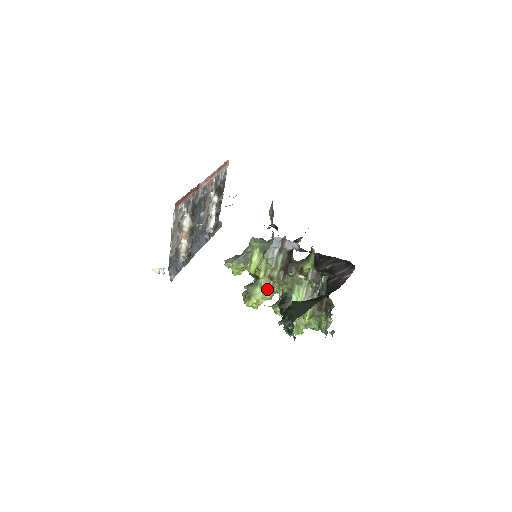
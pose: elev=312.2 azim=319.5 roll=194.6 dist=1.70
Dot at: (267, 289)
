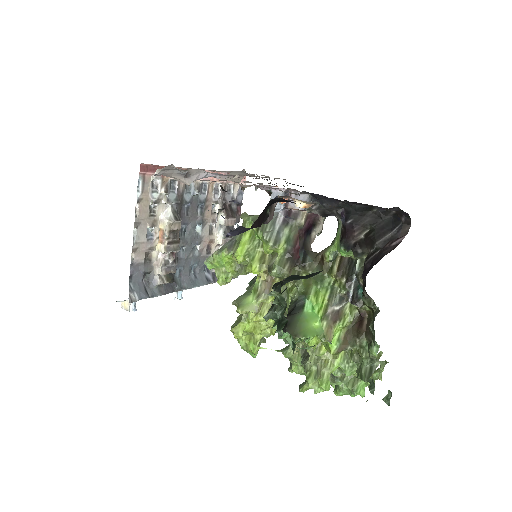
Dot at: (265, 297)
